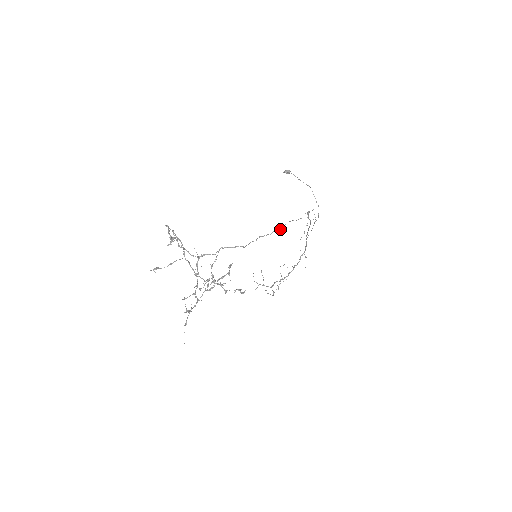
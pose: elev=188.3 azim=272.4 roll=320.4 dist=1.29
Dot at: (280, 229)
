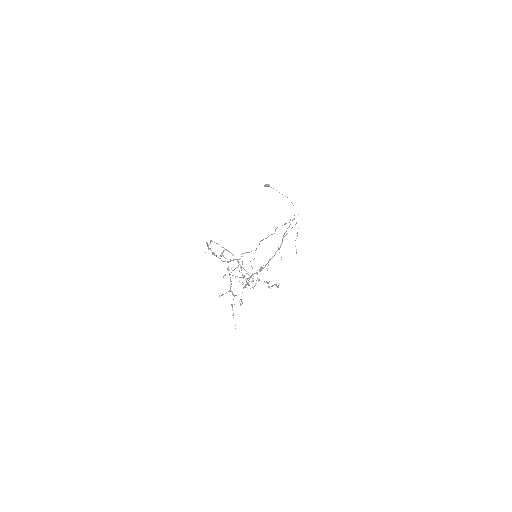
Dot at: occluded
